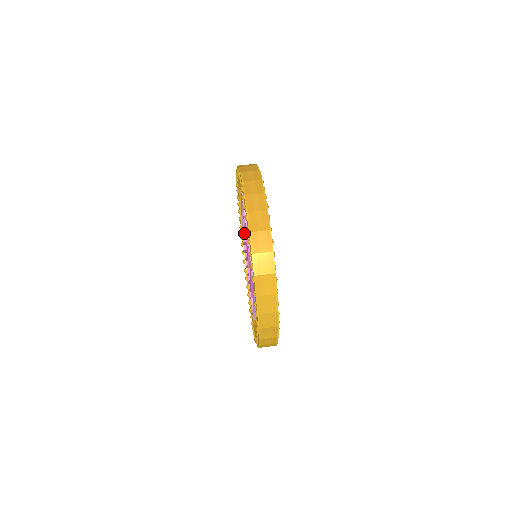
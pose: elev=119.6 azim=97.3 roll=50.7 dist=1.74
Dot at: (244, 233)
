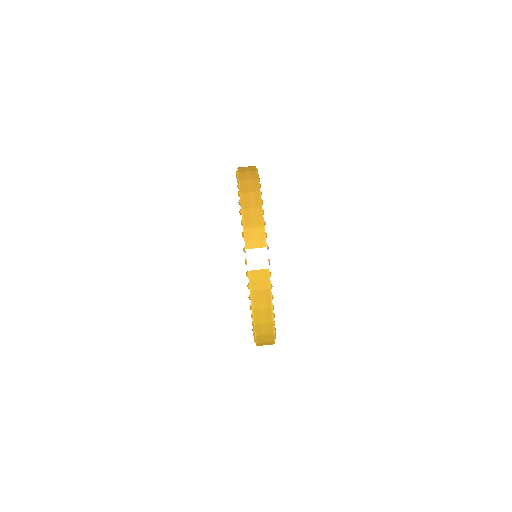
Dot at: occluded
